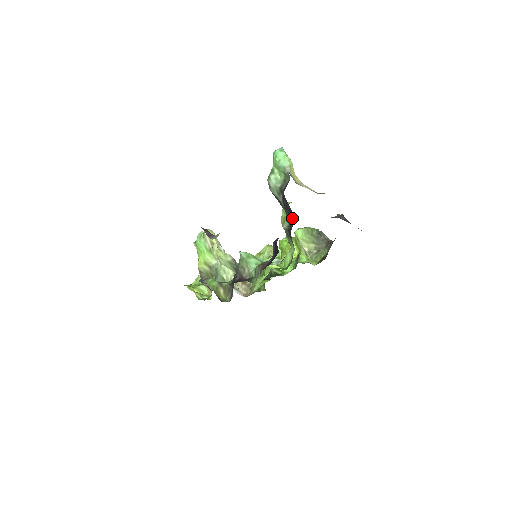
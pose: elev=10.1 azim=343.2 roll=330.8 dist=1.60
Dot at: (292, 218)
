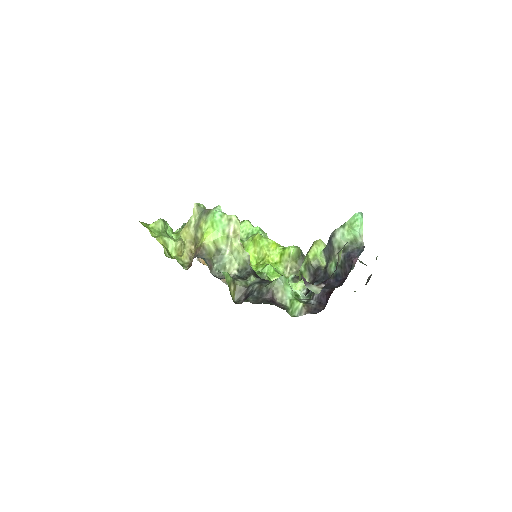
Dot at: (342, 278)
